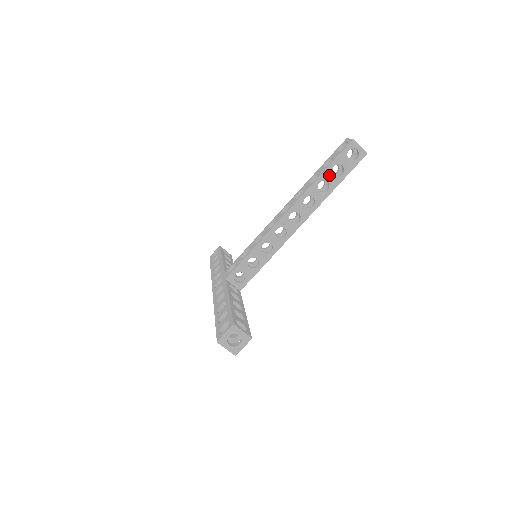
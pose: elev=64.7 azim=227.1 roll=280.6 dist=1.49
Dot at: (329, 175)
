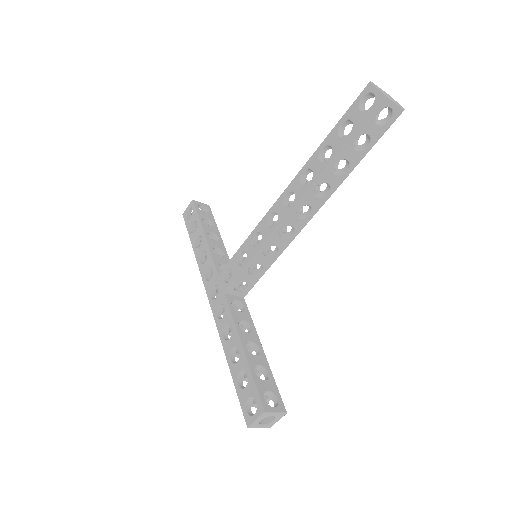
Dot at: (349, 152)
